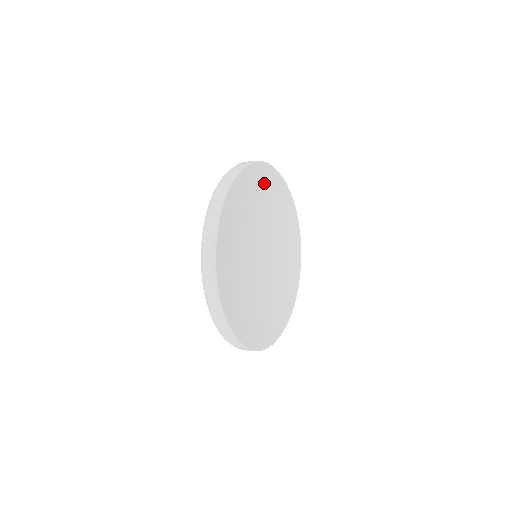
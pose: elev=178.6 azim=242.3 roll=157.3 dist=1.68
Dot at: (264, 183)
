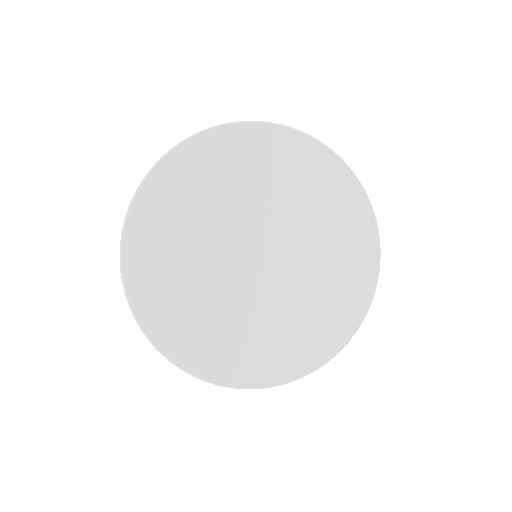
Dot at: (189, 176)
